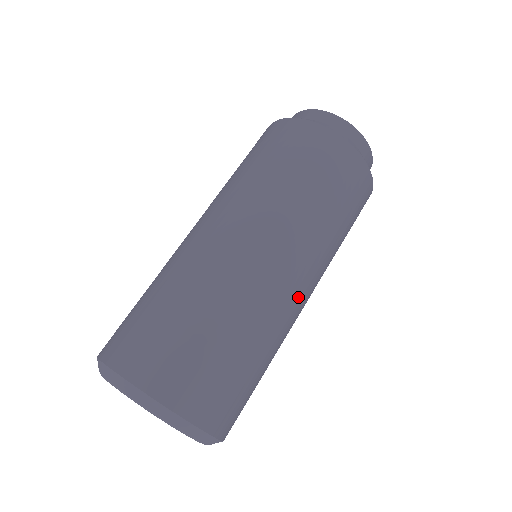
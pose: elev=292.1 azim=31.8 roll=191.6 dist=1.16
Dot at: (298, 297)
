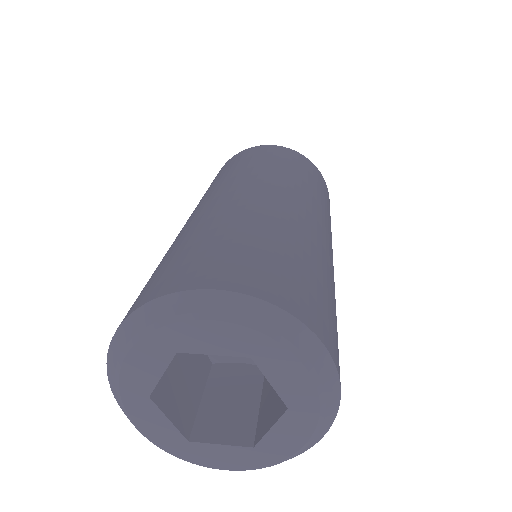
Dot at: (318, 227)
